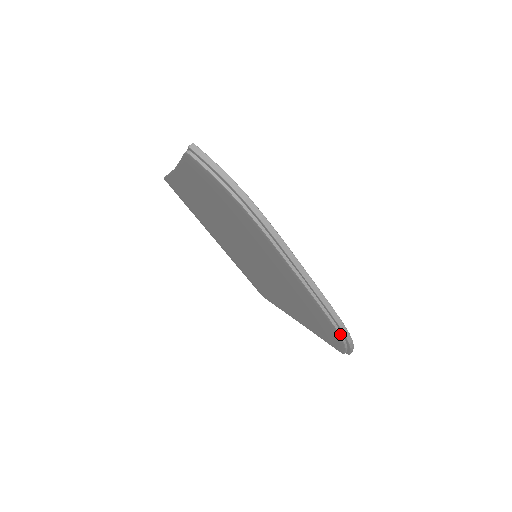
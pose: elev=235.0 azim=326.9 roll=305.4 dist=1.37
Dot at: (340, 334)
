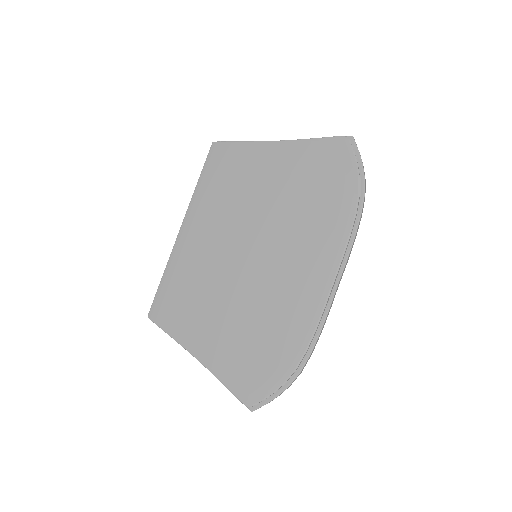
Dot at: (298, 367)
